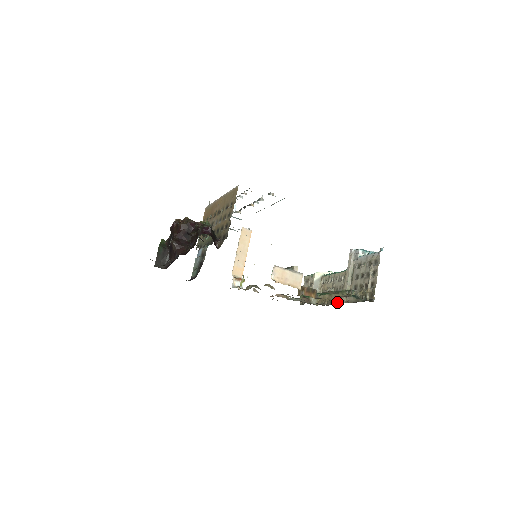
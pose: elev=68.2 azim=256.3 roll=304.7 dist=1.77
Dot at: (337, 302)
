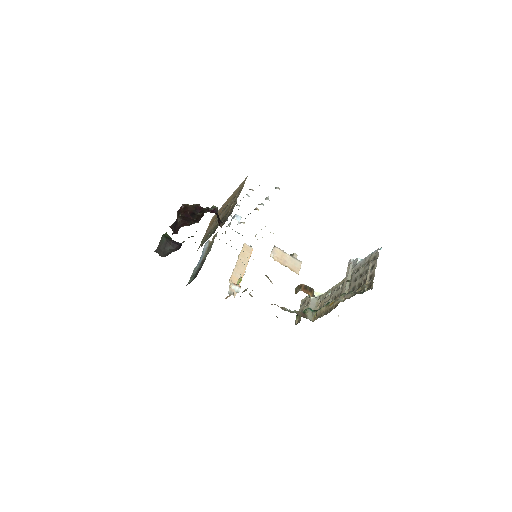
Dot at: (334, 302)
